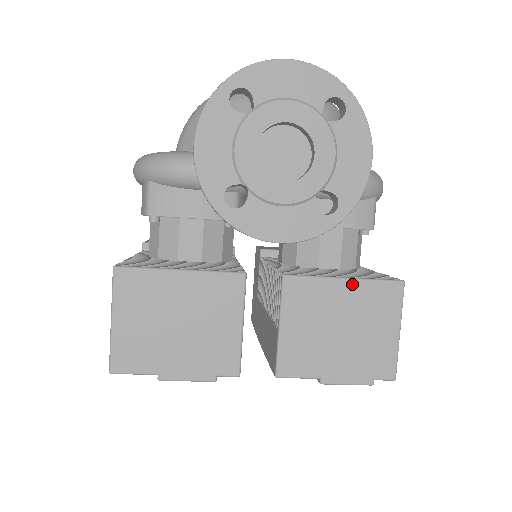
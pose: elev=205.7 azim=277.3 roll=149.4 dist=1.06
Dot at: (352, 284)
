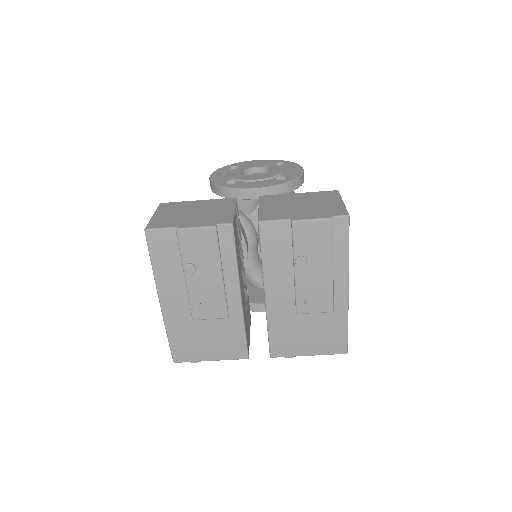
Dot at: (304, 194)
